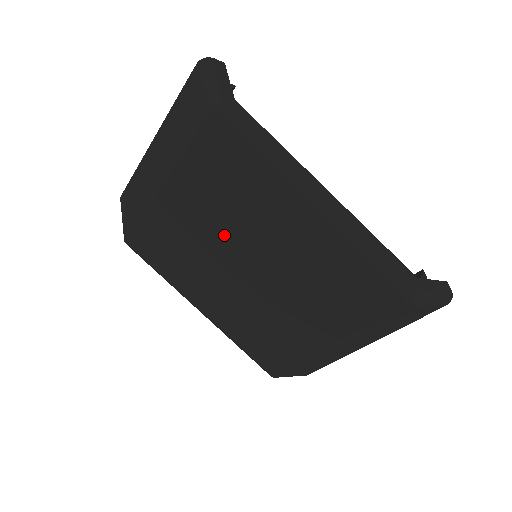
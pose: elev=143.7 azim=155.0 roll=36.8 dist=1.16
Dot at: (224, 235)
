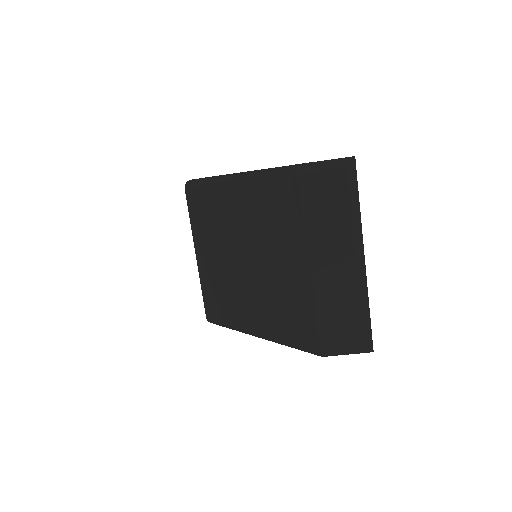
Dot at: (224, 250)
